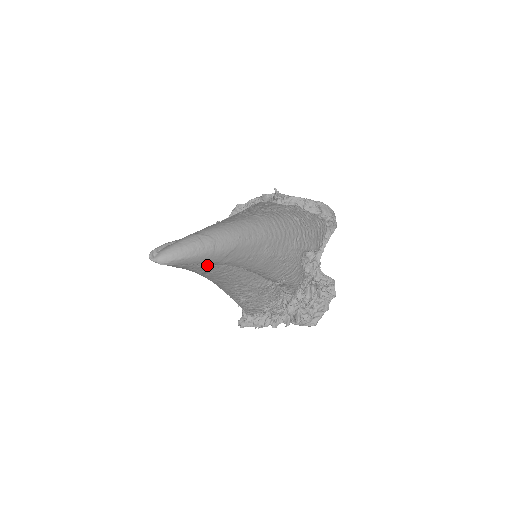
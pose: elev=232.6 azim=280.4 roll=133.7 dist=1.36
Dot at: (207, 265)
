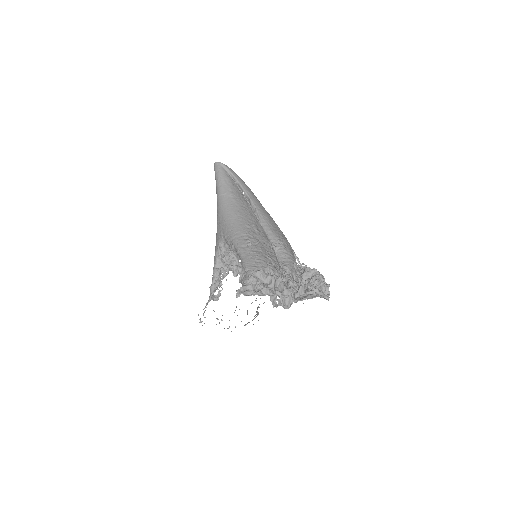
Dot at: (237, 191)
